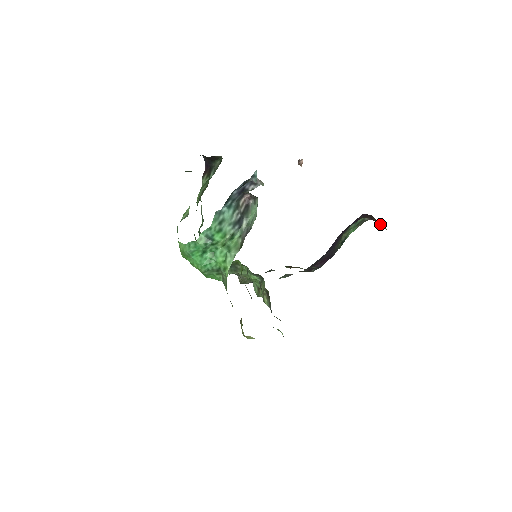
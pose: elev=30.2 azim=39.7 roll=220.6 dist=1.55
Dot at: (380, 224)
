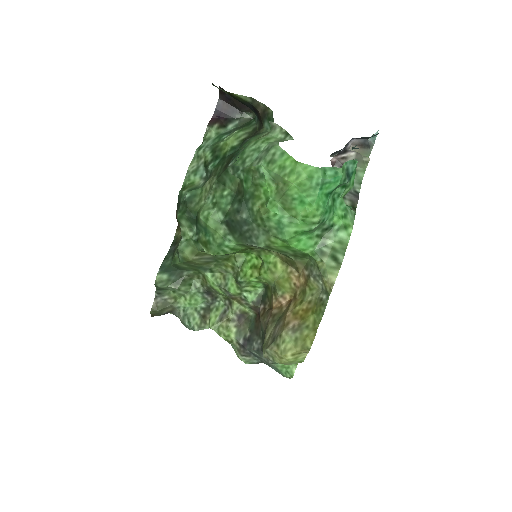
Dot at: occluded
